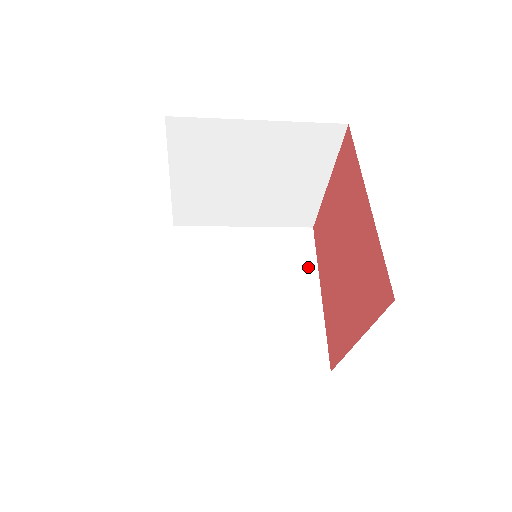
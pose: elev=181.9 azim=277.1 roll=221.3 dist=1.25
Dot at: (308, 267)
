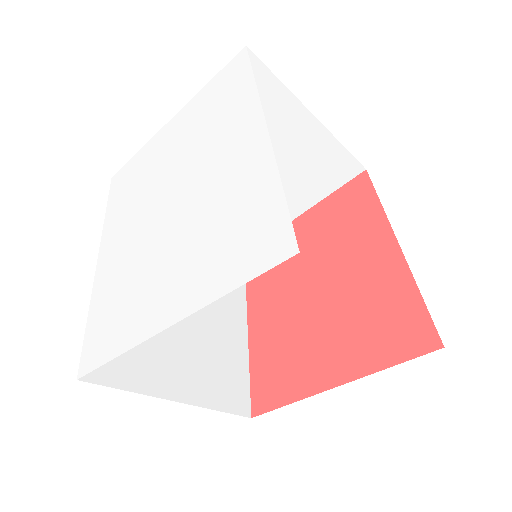
Dot at: (239, 293)
